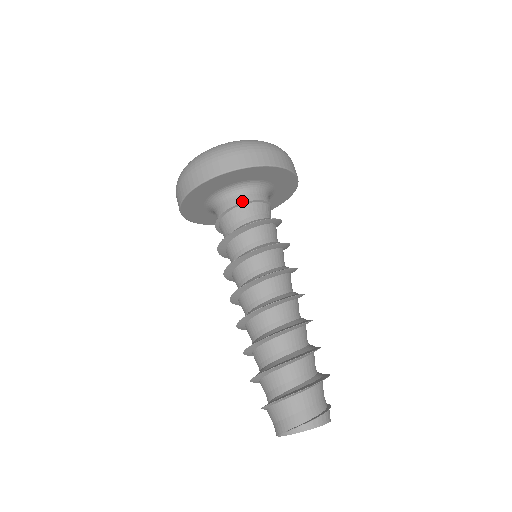
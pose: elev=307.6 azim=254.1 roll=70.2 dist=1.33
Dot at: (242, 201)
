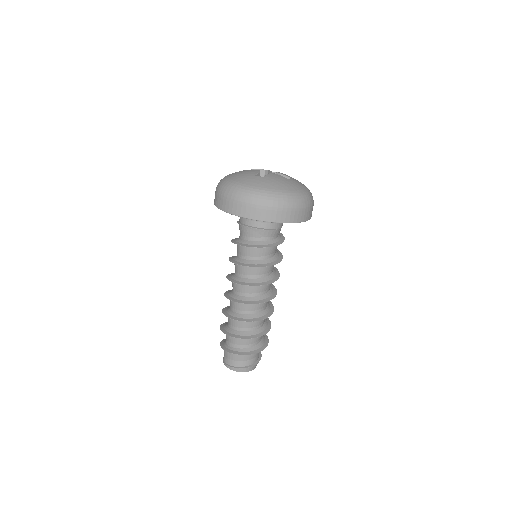
Dot at: (250, 224)
